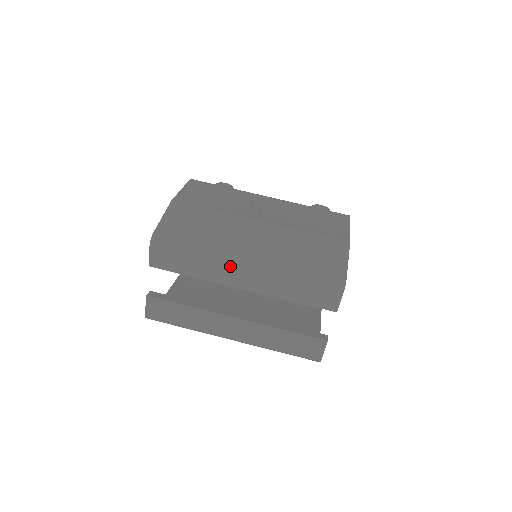
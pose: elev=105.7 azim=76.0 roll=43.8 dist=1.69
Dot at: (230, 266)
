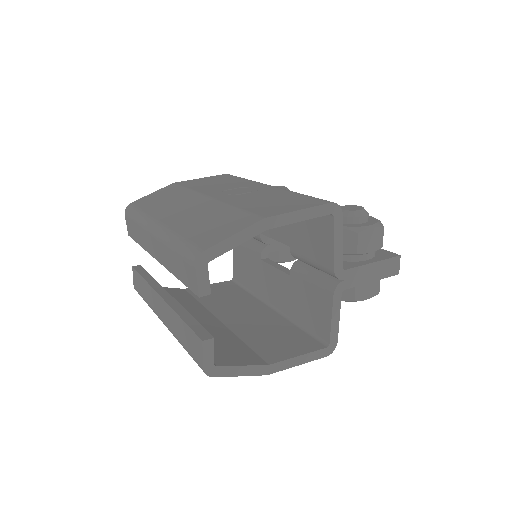
Dot at: (148, 232)
